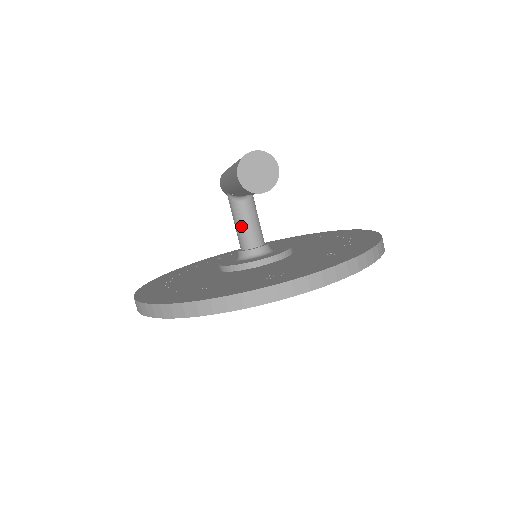
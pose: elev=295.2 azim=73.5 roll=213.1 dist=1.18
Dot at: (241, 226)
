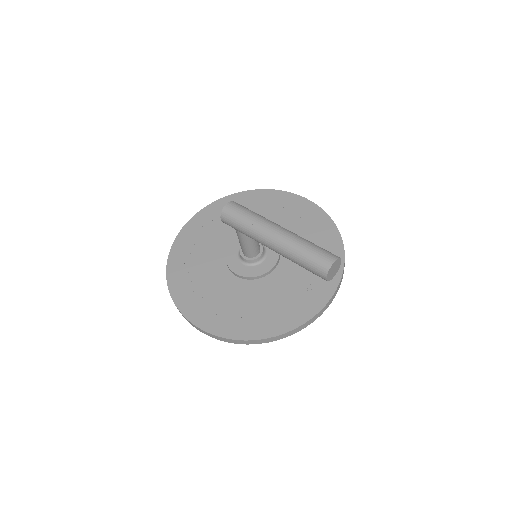
Dot at: (251, 247)
